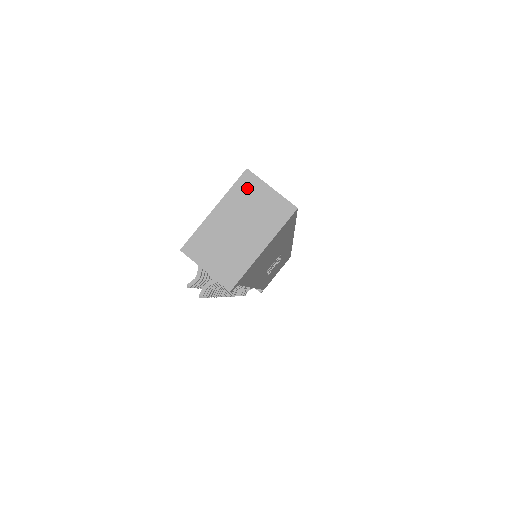
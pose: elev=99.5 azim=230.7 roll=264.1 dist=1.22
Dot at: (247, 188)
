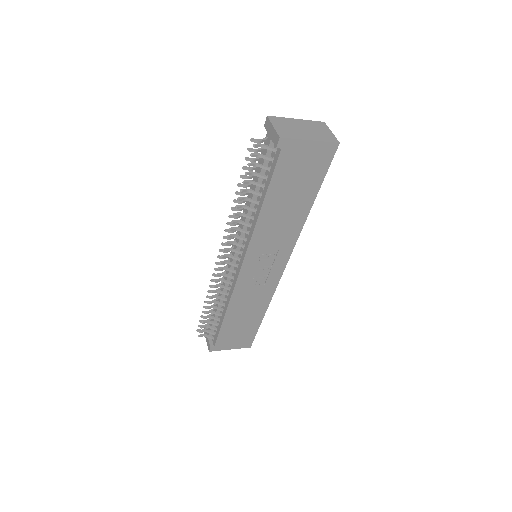
Dot at: (319, 125)
